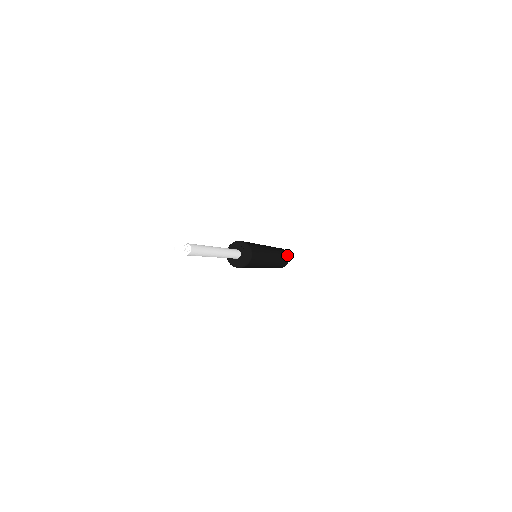
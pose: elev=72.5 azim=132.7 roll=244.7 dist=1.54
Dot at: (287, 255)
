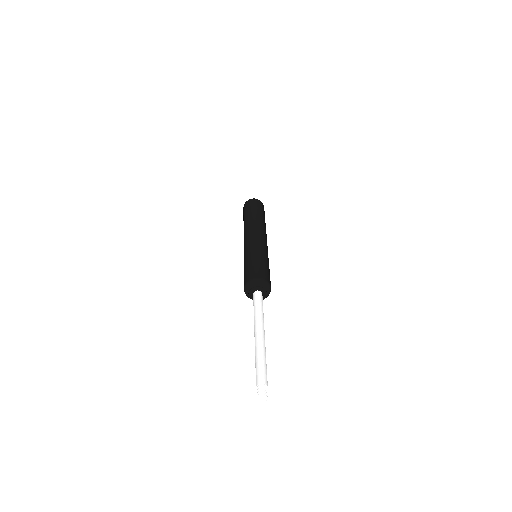
Dot at: (263, 207)
